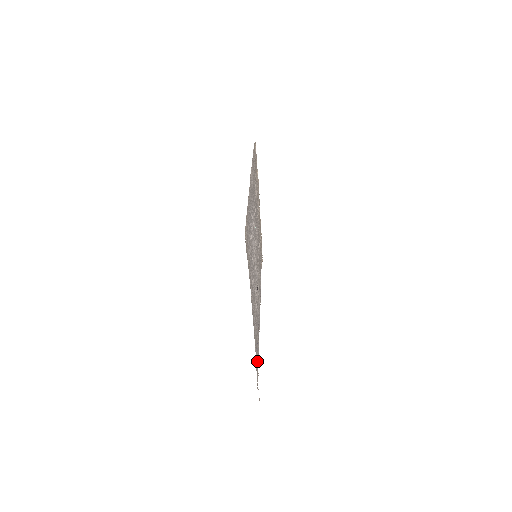
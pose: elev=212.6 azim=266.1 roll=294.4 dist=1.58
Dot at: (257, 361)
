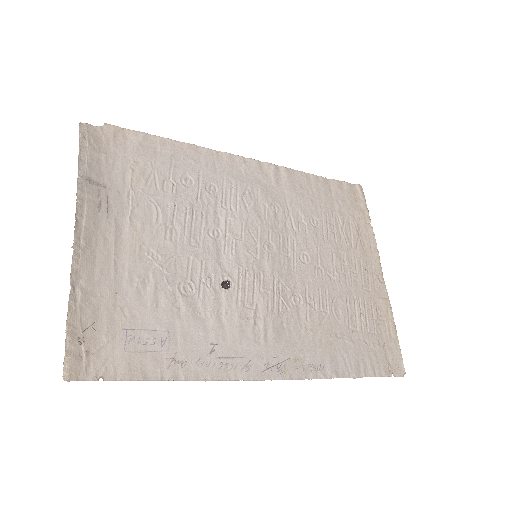
Dot at: (140, 357)
